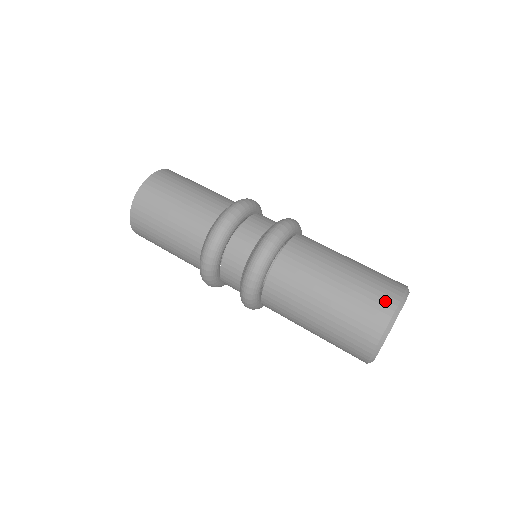
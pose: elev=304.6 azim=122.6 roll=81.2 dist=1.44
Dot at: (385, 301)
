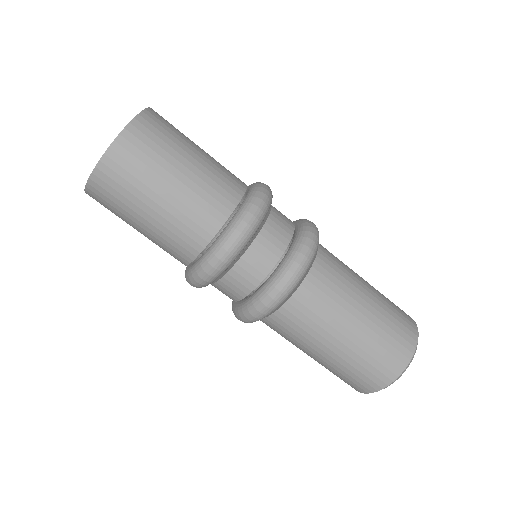
Dot at: (362, 386)
